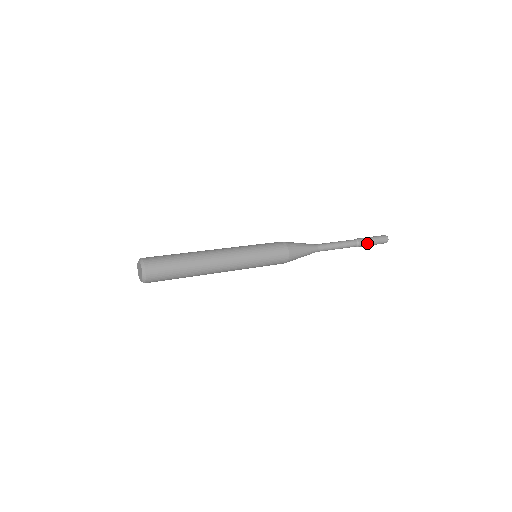
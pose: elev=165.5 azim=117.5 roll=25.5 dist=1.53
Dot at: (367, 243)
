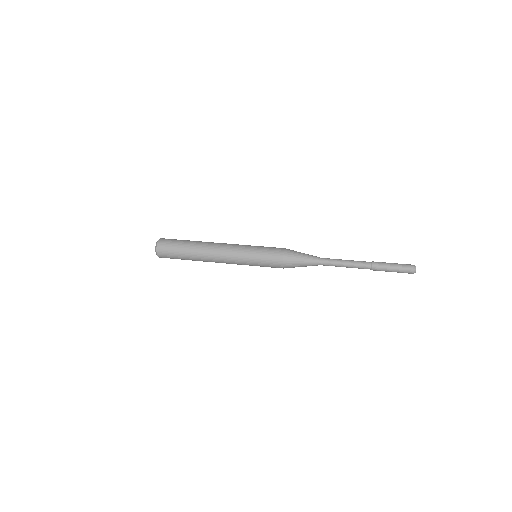
Dot at: (384, 268)
